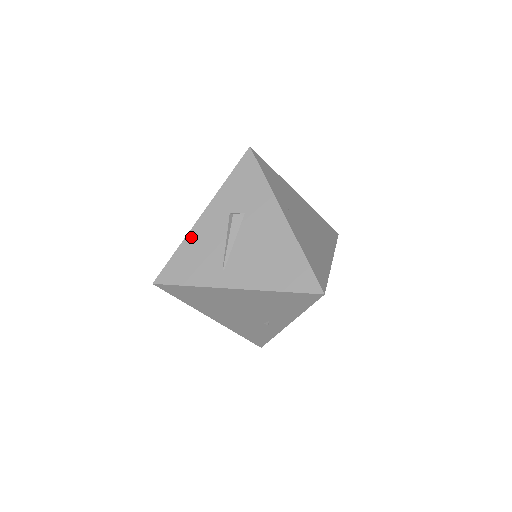
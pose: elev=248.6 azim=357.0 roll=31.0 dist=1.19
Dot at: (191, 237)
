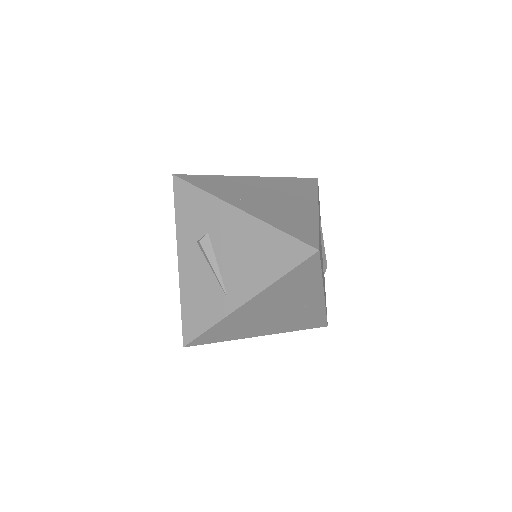
Dot at: (183, 286)
